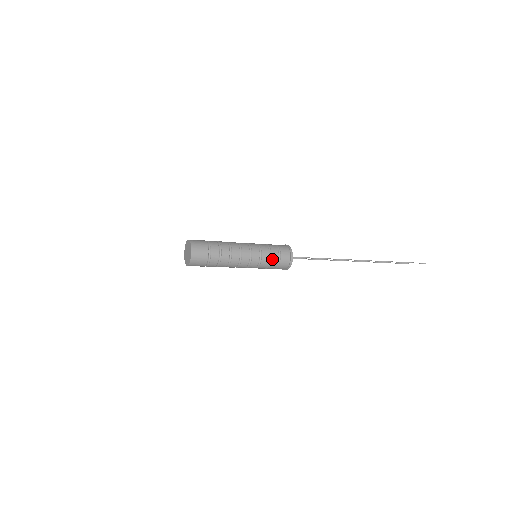
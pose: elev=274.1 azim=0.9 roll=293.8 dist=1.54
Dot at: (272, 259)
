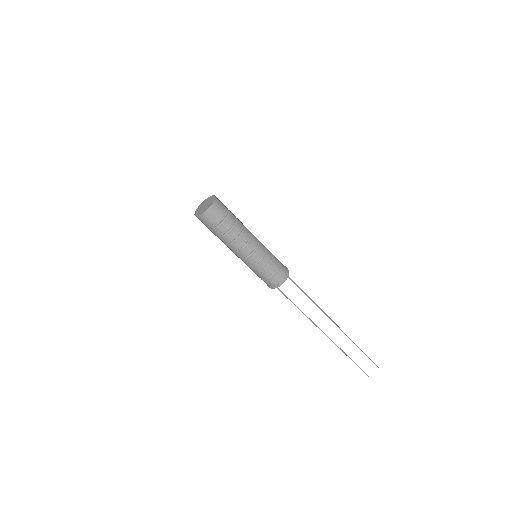
Dot at: (274, 257)
